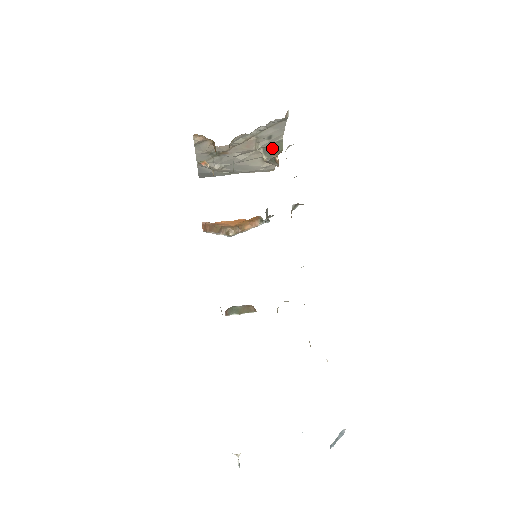
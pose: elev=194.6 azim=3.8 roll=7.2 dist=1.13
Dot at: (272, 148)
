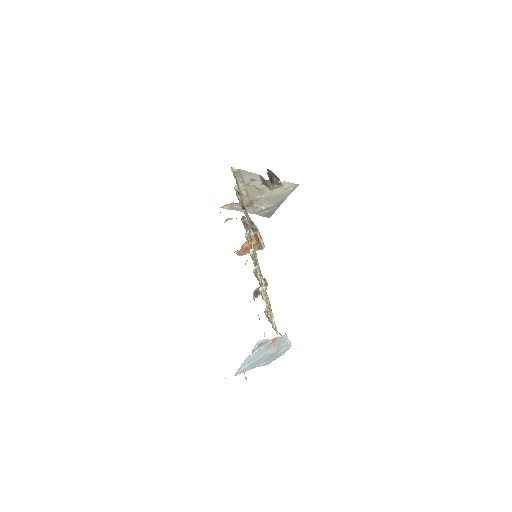
Dot at: (263, 182)
